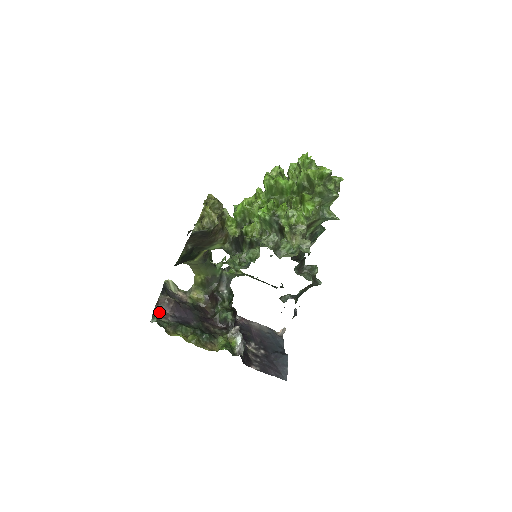
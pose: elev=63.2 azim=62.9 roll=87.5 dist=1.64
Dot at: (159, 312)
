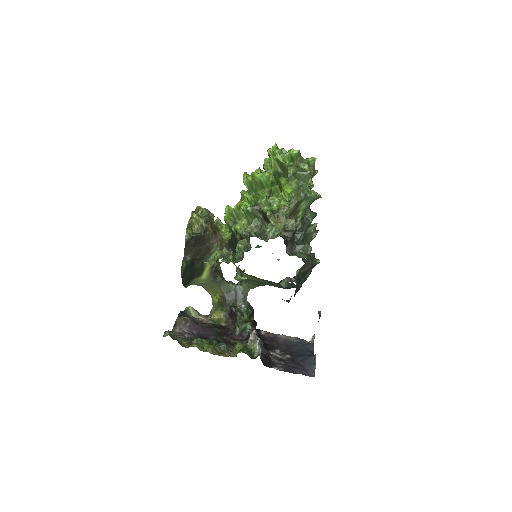
Dot at: (177, 332)
